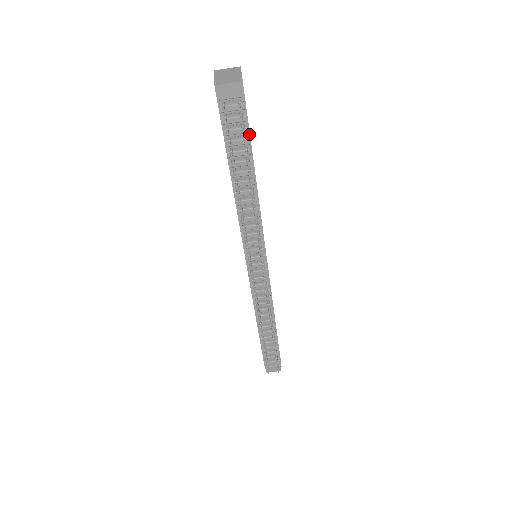
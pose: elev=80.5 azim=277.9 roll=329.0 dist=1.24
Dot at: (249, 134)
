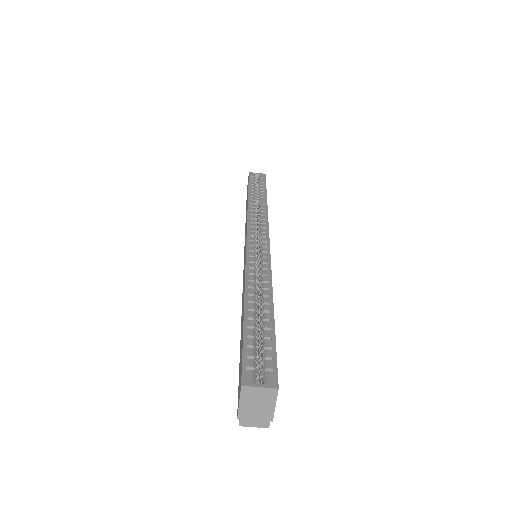
Dot at: occluded
